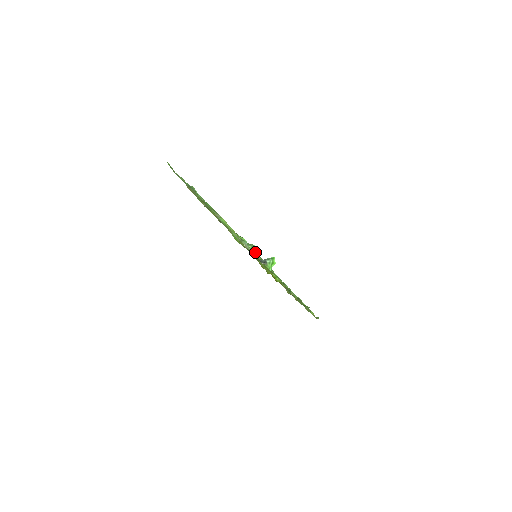
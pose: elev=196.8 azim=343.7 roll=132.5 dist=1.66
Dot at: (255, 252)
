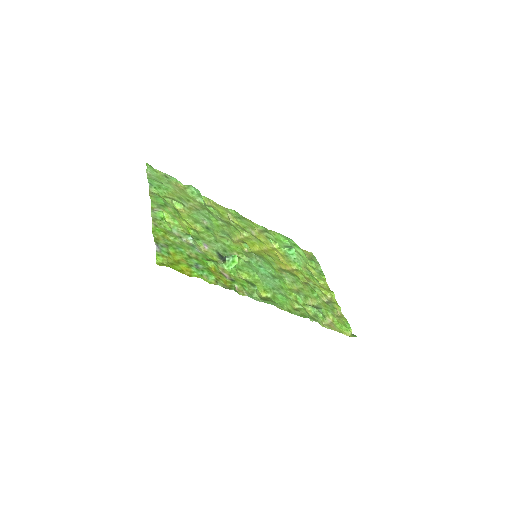
Dot at: (291, 255)
